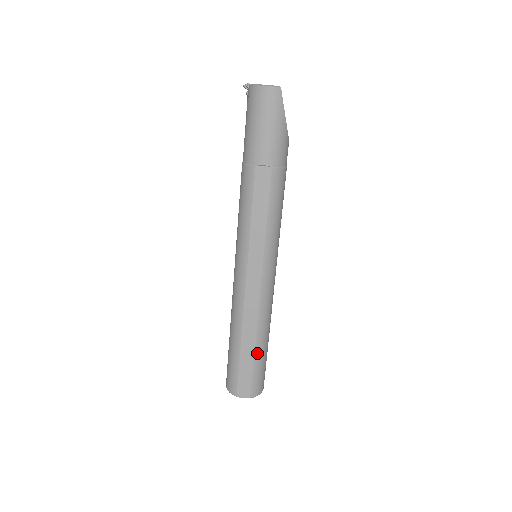
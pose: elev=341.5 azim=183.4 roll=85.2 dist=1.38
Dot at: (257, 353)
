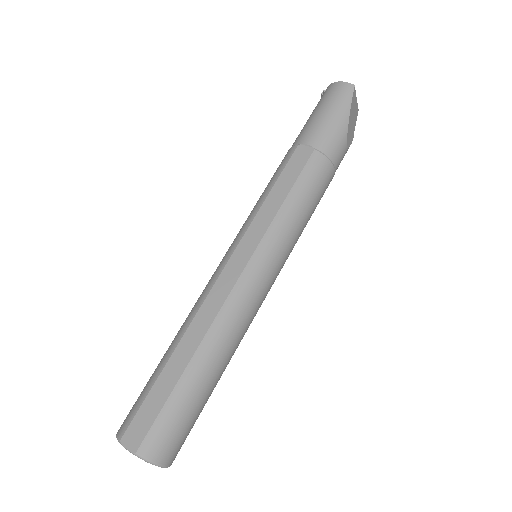
Dot at: (186, 377)
